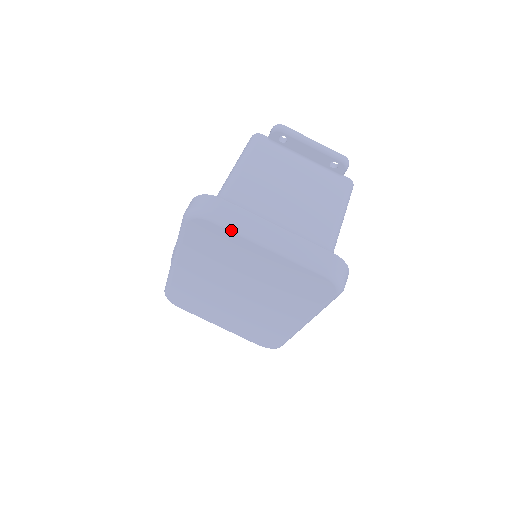
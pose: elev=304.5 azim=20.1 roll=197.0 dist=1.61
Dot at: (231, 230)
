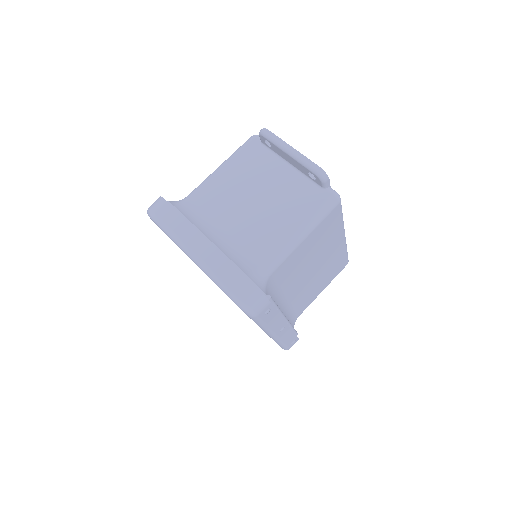
Dot at: (165, 233)
